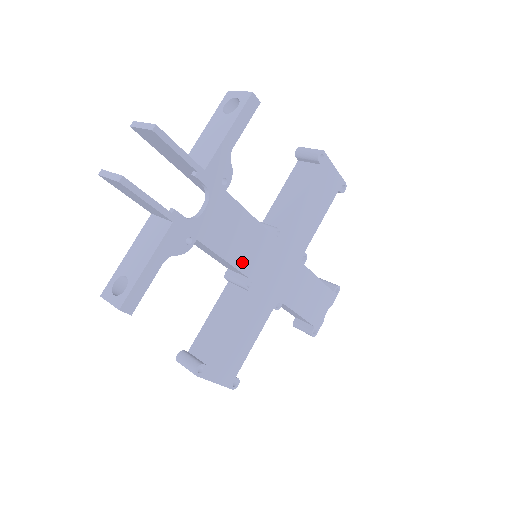
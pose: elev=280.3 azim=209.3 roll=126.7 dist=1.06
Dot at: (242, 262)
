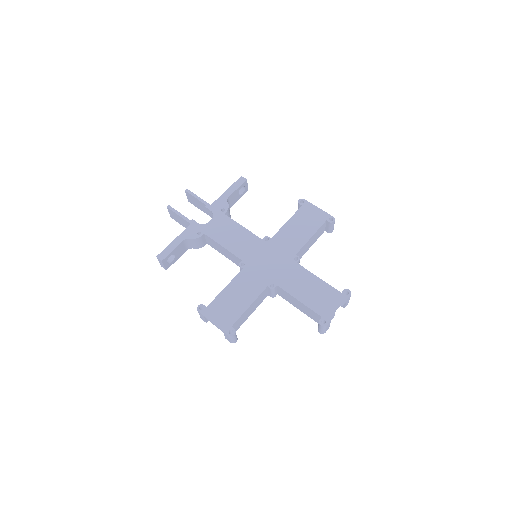
Dot at: (236, 250)
